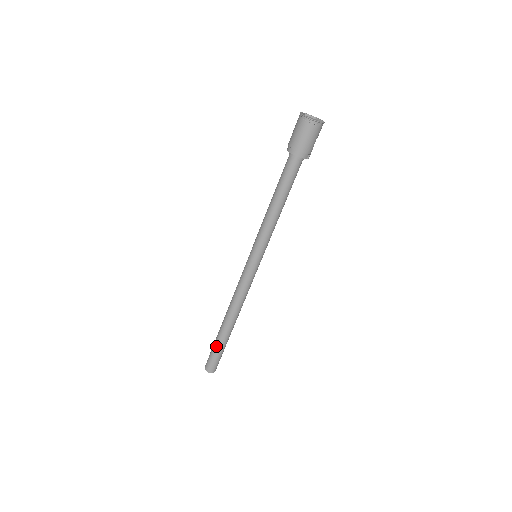
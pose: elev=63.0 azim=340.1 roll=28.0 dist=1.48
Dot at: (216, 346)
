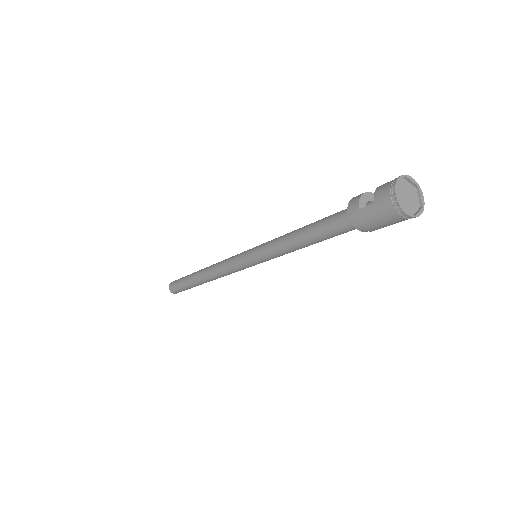
Dot at: (190, 288)
